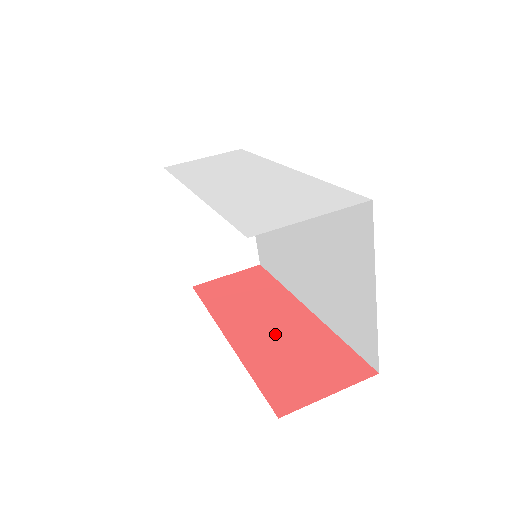
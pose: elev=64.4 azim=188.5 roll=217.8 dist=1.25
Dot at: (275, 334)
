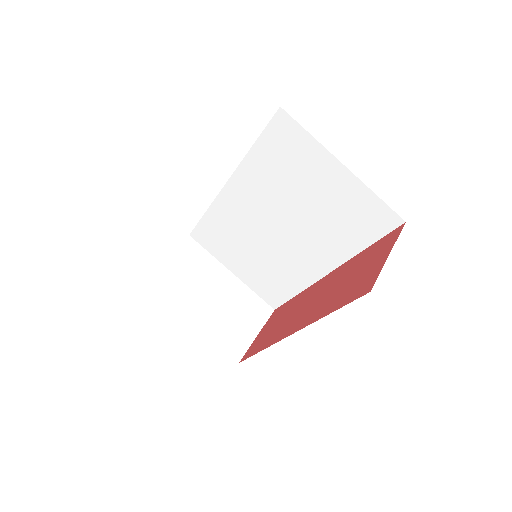
Dot at: (322, 296)
